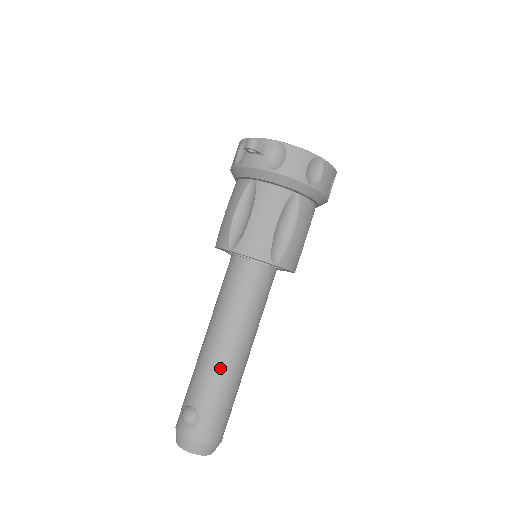
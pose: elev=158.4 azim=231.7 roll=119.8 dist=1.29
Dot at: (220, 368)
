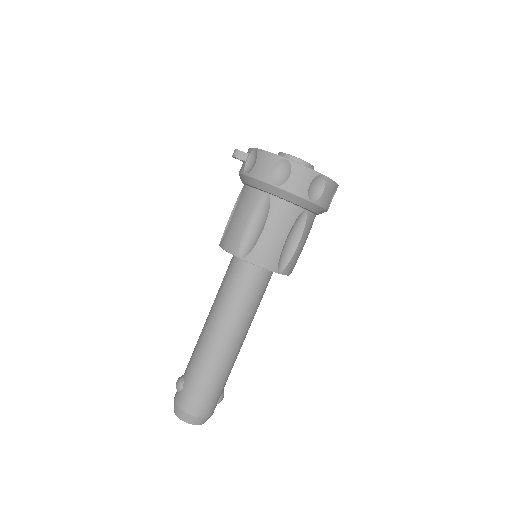
Dot at: (202, 347)
